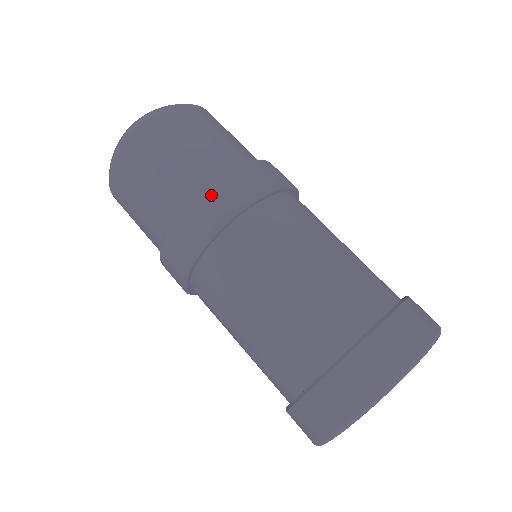
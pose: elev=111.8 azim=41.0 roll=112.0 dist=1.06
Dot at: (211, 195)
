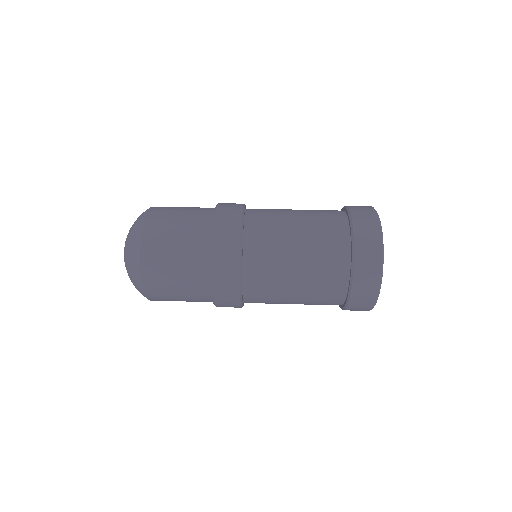
Dot at: (221, 230)
